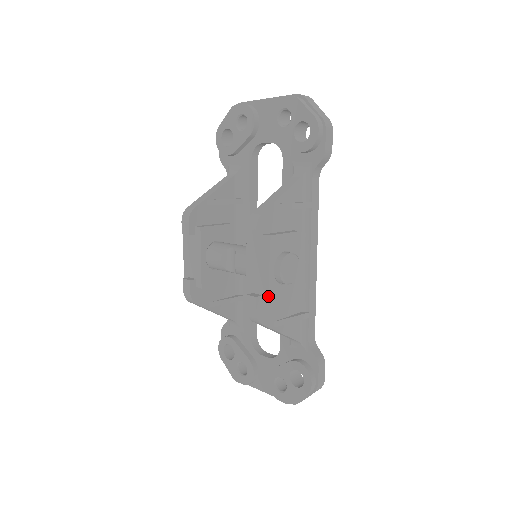
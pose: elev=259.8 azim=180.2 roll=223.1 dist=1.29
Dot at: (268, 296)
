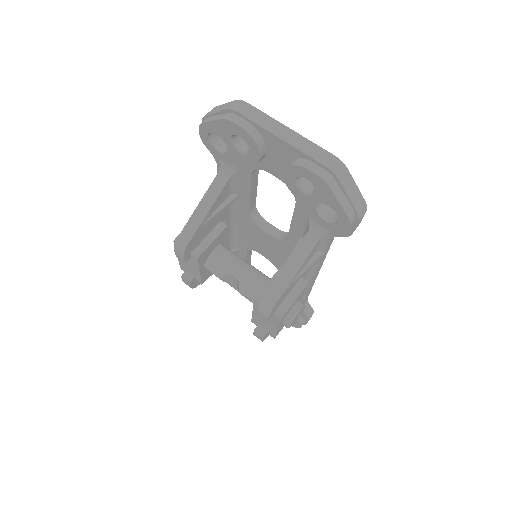
Dot at: (274, 336)
